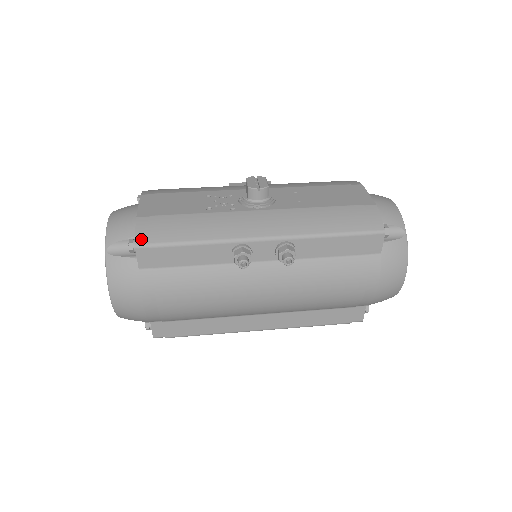
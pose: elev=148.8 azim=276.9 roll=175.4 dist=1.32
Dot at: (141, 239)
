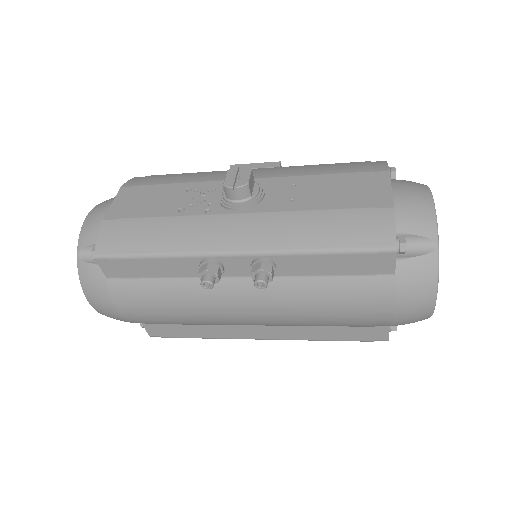
Dot at: (101, 248)
